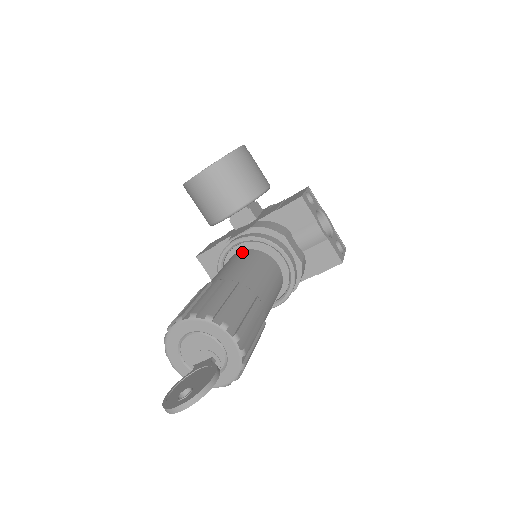
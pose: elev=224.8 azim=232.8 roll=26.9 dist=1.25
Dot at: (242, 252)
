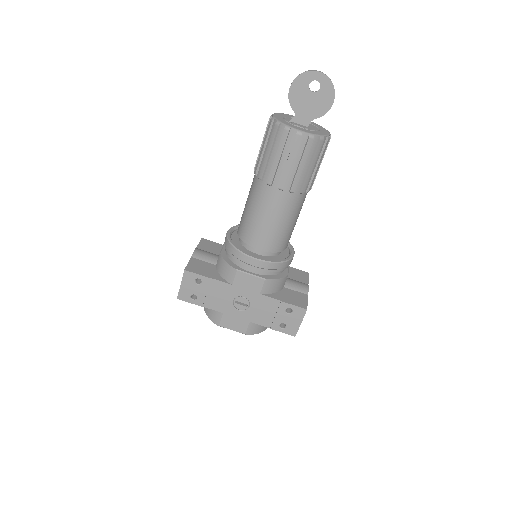
Dot at: occluded
